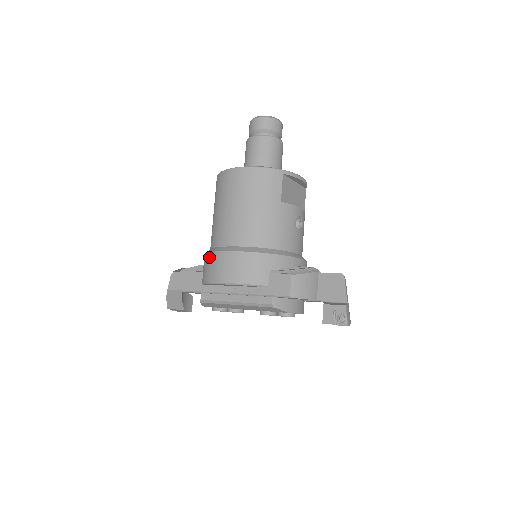
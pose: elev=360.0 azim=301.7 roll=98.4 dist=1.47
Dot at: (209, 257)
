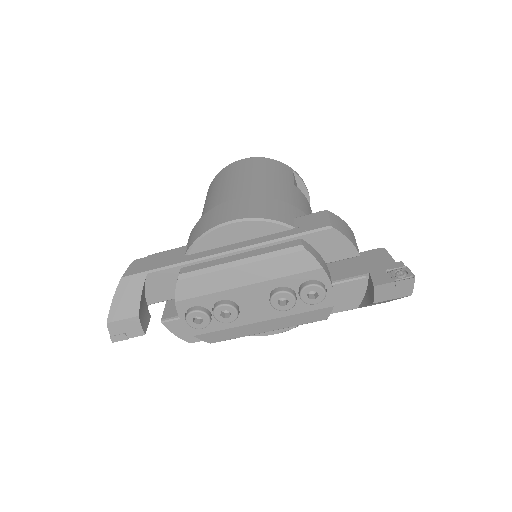
Dot at: (203, 217)
